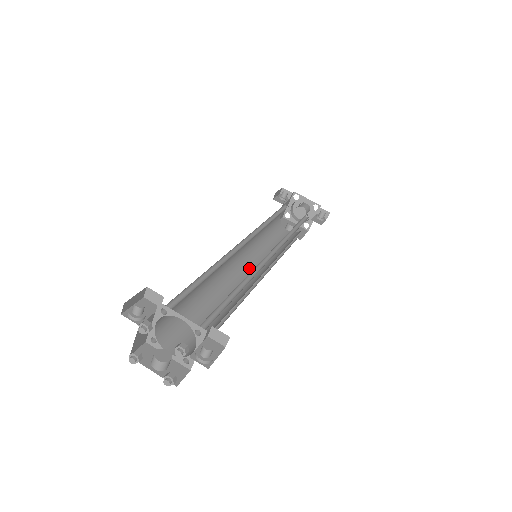
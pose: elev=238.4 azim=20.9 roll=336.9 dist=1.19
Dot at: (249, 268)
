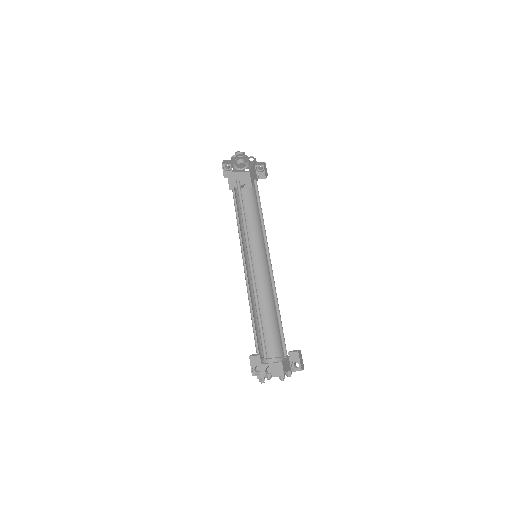
Dot at: (252, 260)
